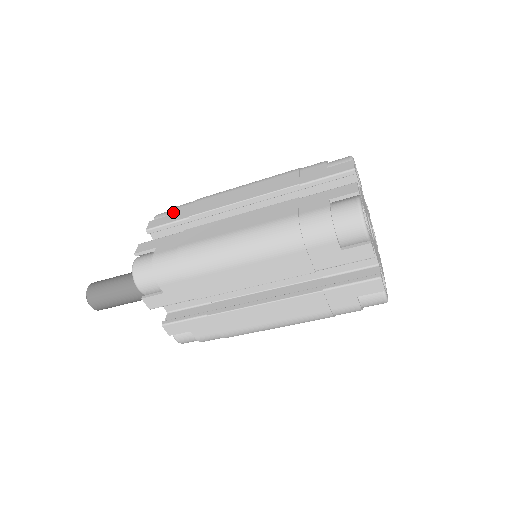
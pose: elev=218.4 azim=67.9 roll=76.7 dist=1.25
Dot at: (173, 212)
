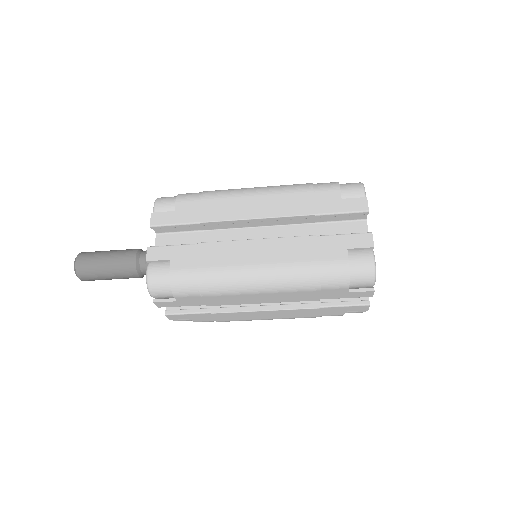
Dot at: (178, 208)
